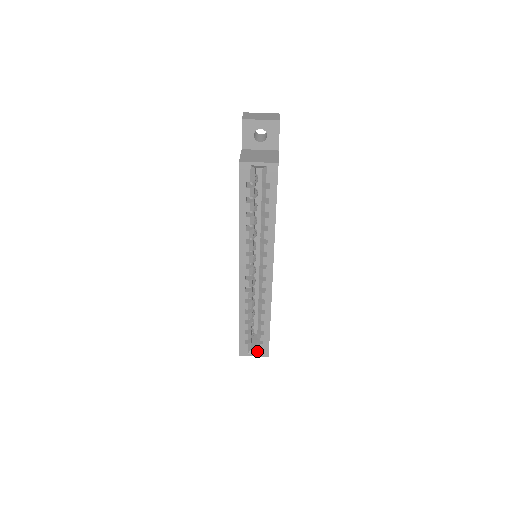
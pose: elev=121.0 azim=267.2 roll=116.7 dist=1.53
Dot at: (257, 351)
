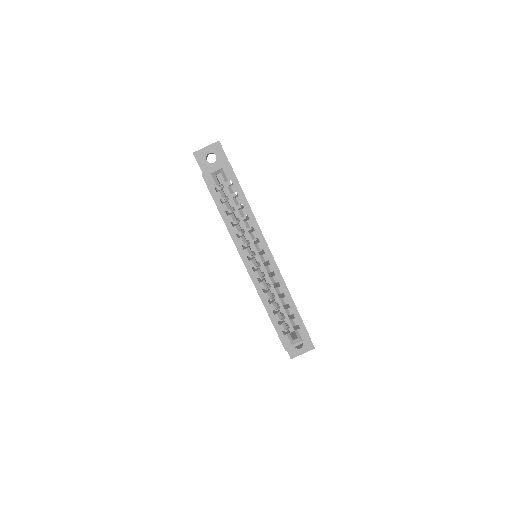
Dot at: (299, 339)
